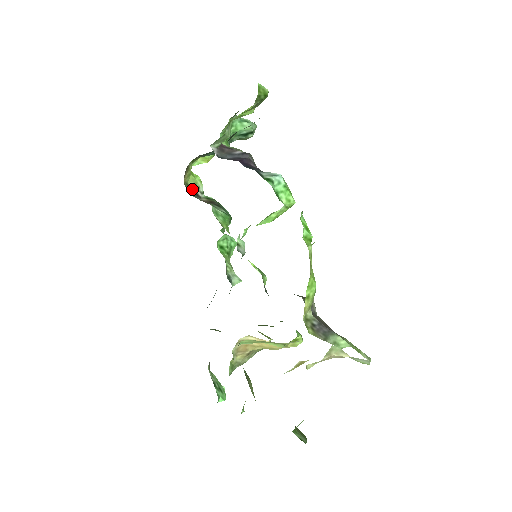
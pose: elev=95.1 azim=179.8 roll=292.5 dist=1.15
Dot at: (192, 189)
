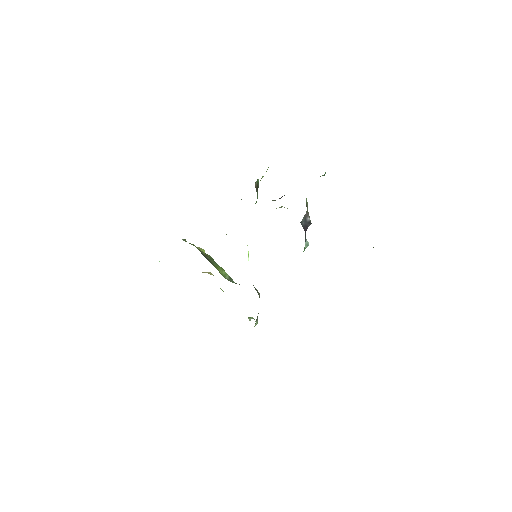
Dot at: occluded
